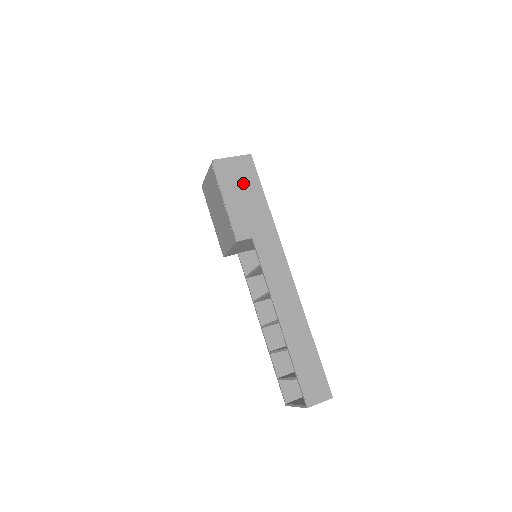
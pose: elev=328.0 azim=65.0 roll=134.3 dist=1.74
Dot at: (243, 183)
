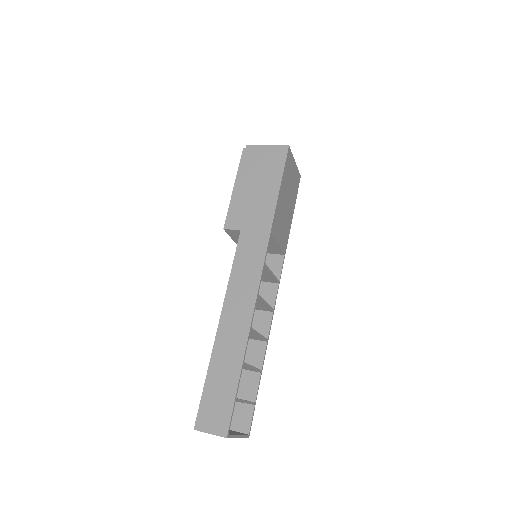
Dot at: (263, 173)
